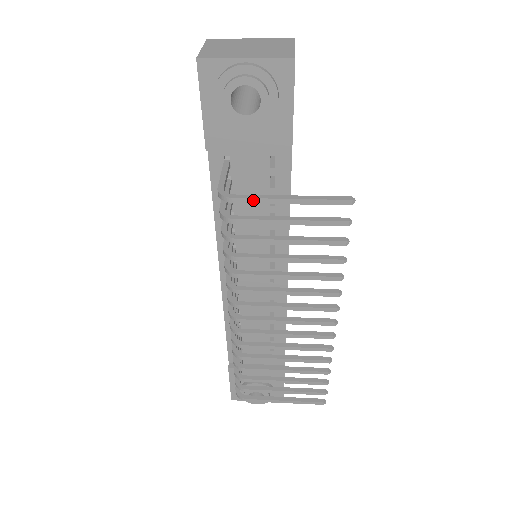
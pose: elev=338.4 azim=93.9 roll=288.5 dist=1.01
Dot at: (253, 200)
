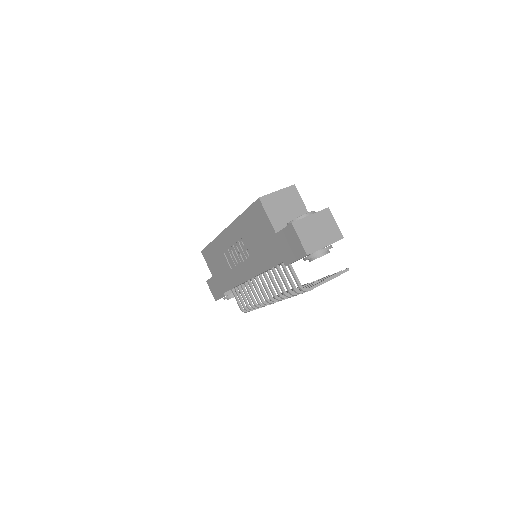
Dot at: occluded
